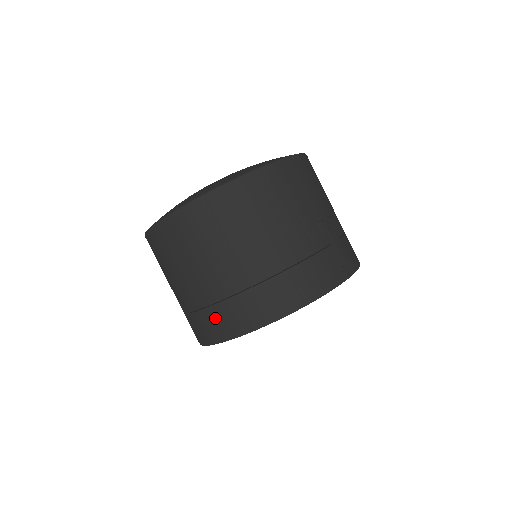
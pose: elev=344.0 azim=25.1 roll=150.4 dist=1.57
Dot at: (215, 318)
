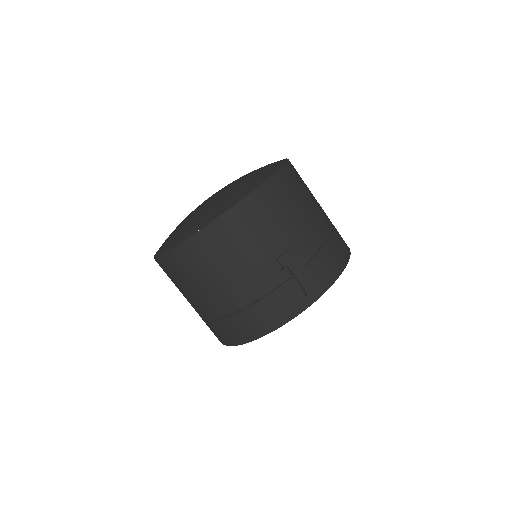
Dot at: occluded
